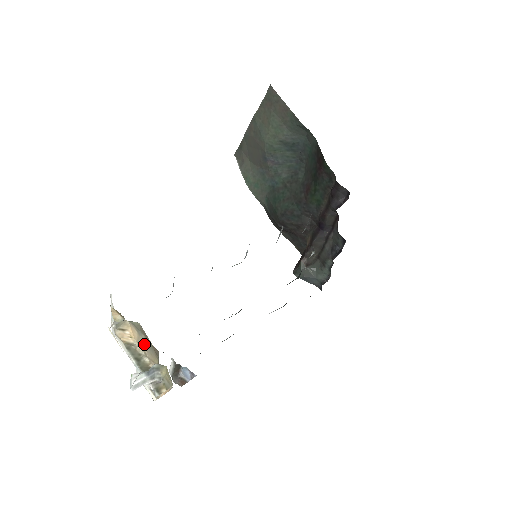
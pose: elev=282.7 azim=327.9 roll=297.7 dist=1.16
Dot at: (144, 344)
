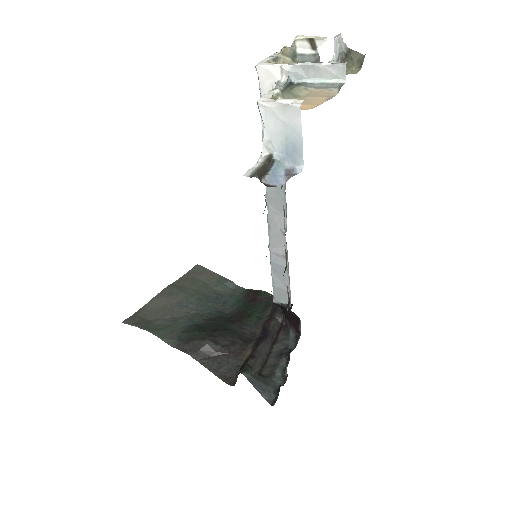
Dot at: occluded
